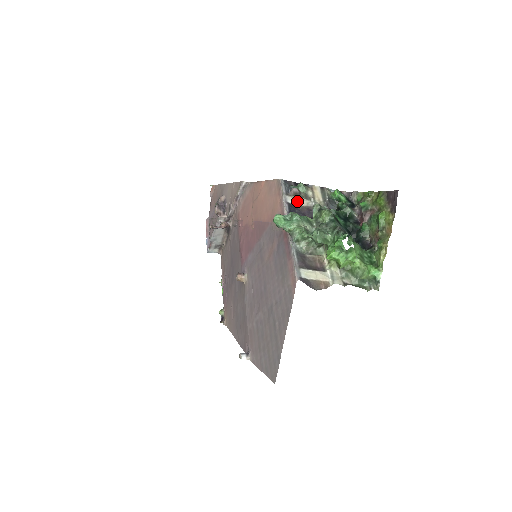
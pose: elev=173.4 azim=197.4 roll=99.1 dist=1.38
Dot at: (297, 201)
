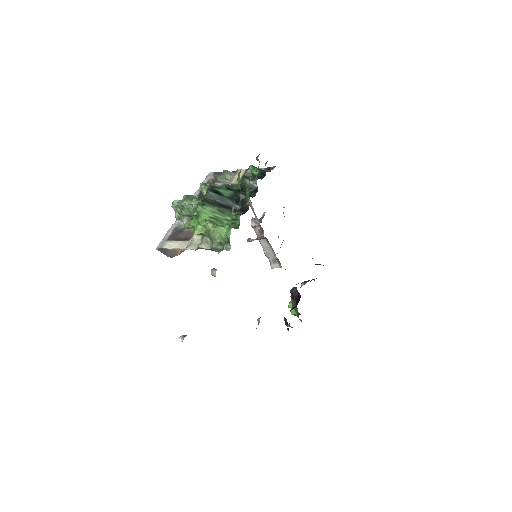
Dot at: occluded
